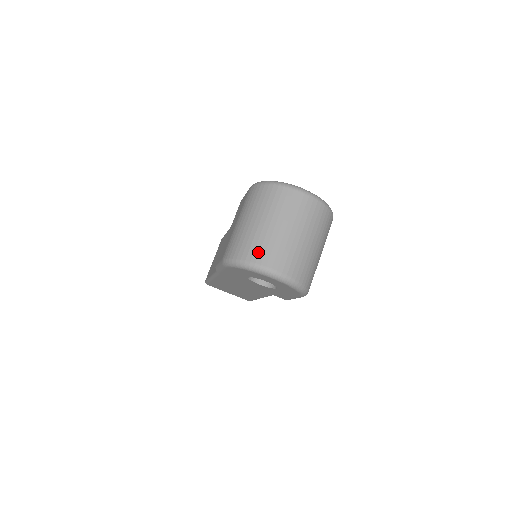
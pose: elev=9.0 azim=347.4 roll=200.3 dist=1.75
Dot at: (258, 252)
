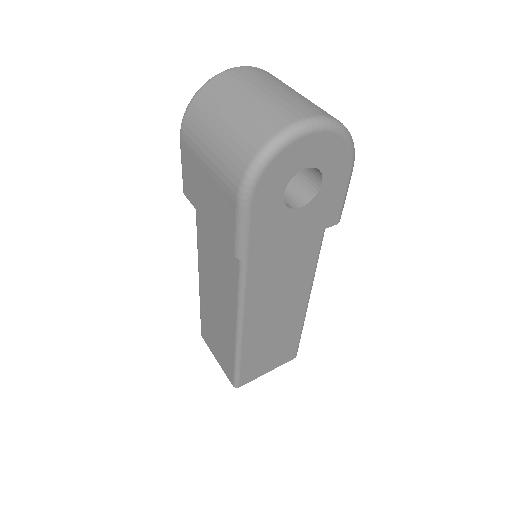
Dot at: (266, 125)
